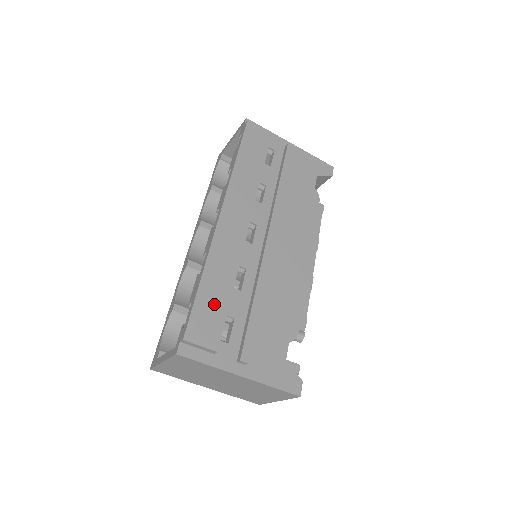
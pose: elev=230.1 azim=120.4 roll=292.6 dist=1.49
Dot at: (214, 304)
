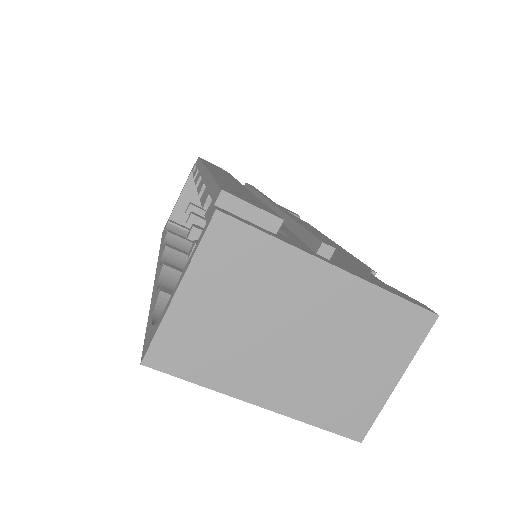
Dot at: (245, 195)
